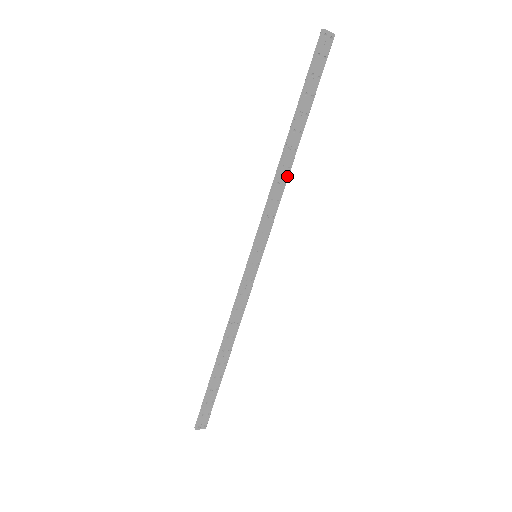
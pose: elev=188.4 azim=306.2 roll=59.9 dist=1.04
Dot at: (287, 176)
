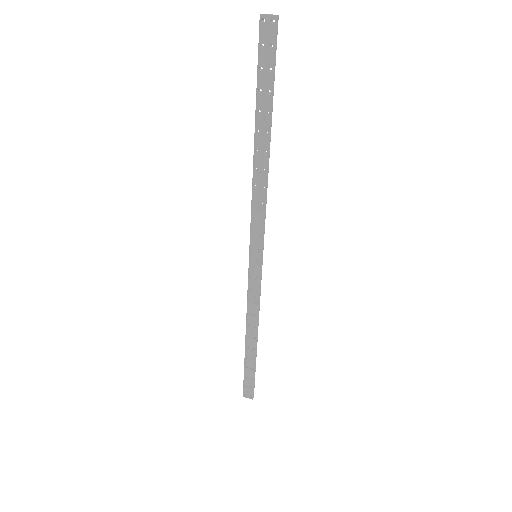
Dot at: (265, 179)
